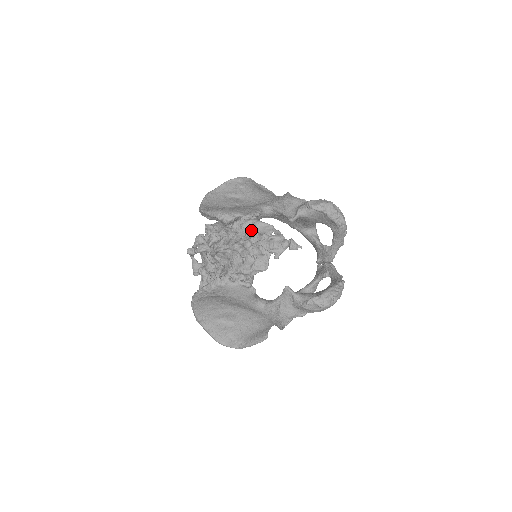
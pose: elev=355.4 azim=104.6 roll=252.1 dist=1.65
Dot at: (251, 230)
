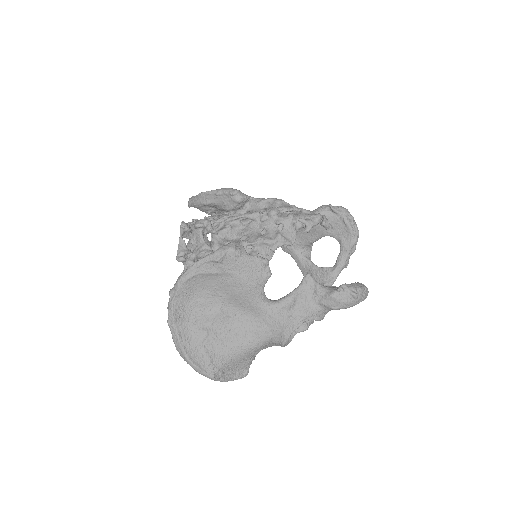
Dot at: (272, 206)
